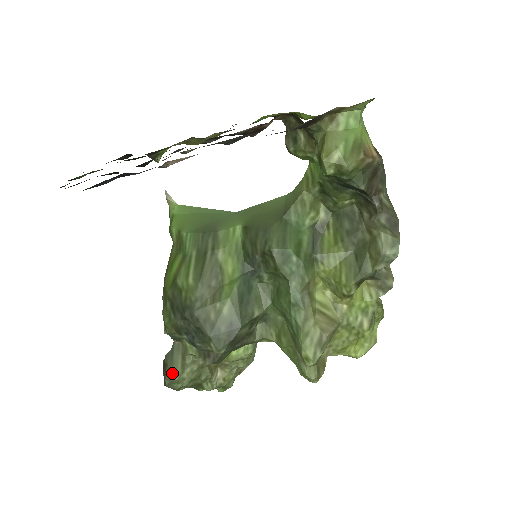
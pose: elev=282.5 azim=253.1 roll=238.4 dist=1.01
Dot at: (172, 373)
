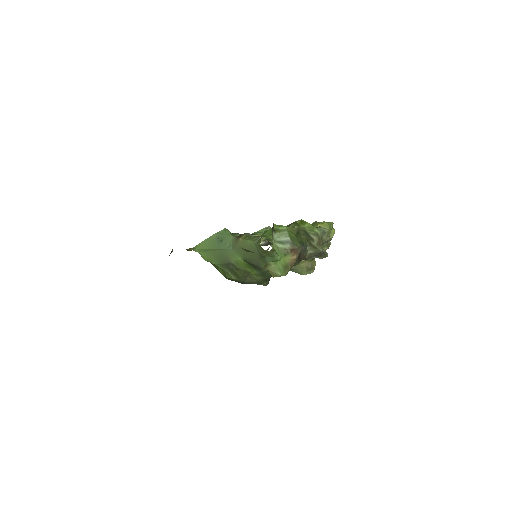
Dot at: occluded
